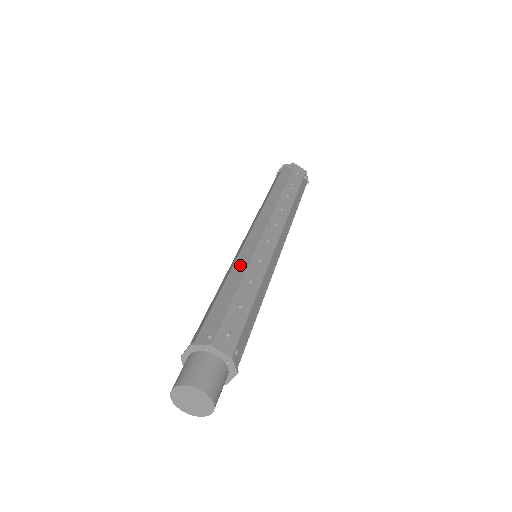
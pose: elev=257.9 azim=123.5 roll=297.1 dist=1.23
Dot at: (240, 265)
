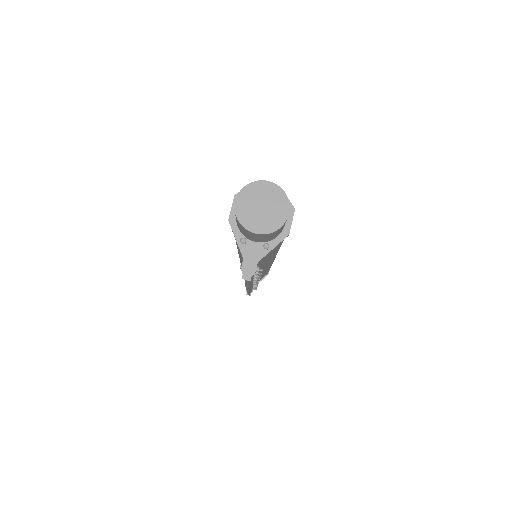
Dot at: occluded
